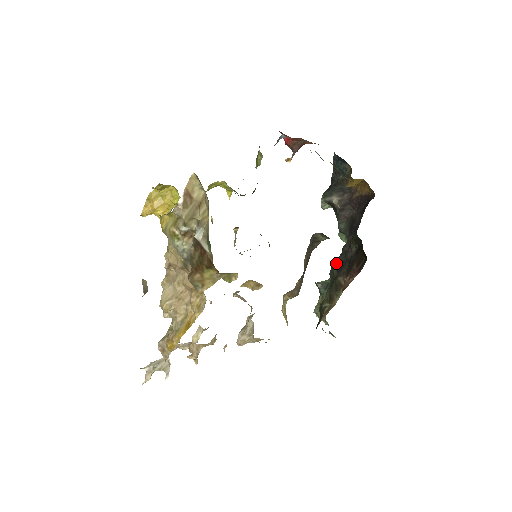
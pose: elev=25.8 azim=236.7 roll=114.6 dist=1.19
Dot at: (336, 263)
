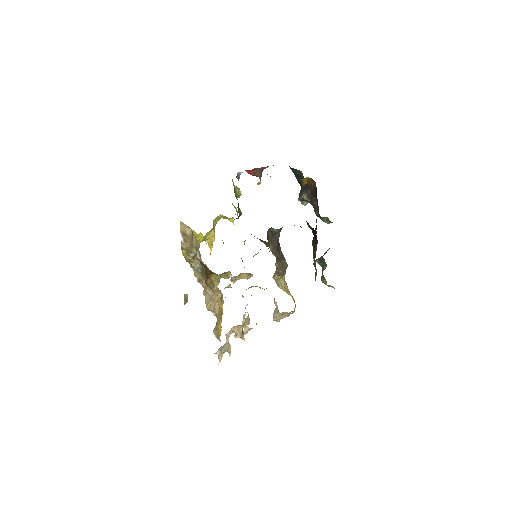
Dot at: (313, 242)
